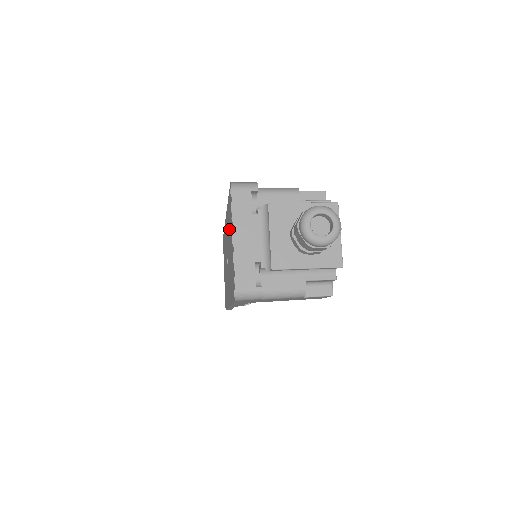
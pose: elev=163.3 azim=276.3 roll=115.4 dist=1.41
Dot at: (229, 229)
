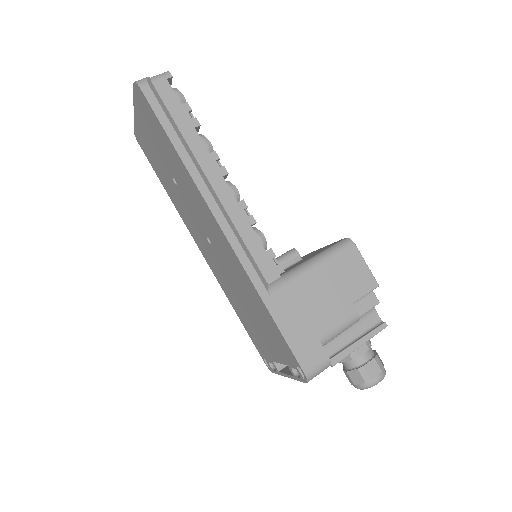
Dot at: (260, 318)
